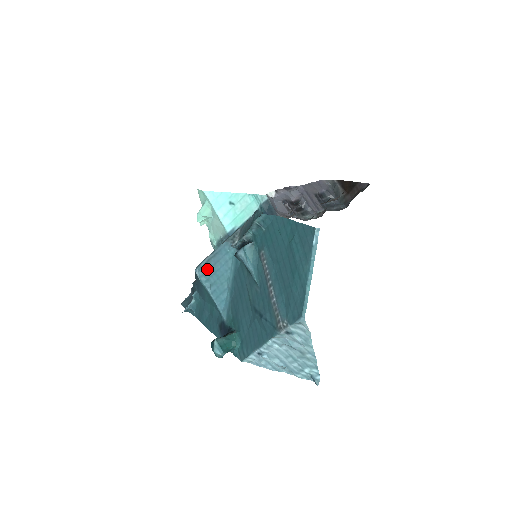
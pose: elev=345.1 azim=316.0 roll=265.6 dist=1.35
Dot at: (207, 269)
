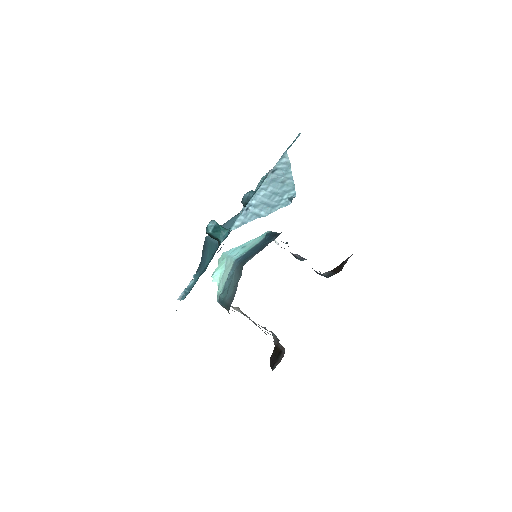
Dot at: occluded
